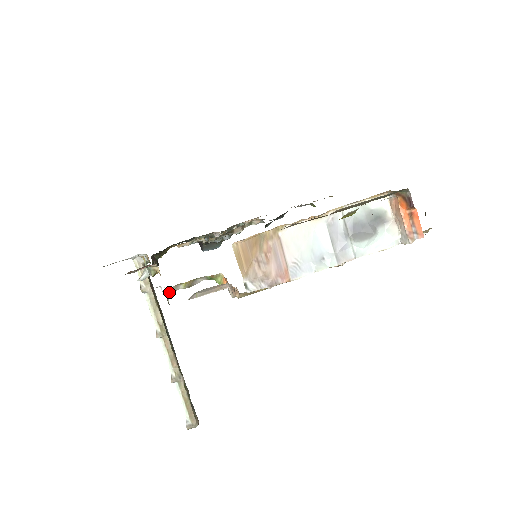
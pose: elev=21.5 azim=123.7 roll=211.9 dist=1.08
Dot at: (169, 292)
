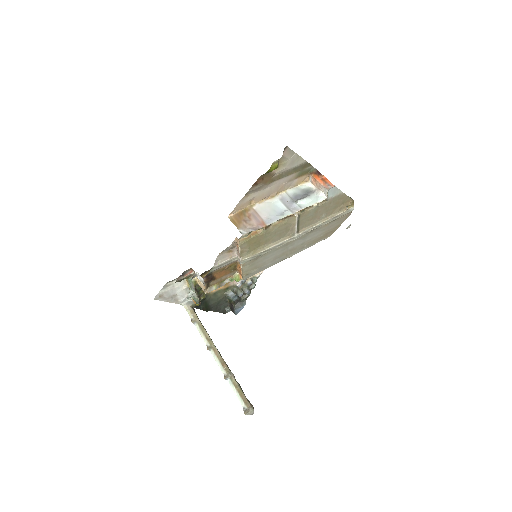
Dot at: (206, 292)
